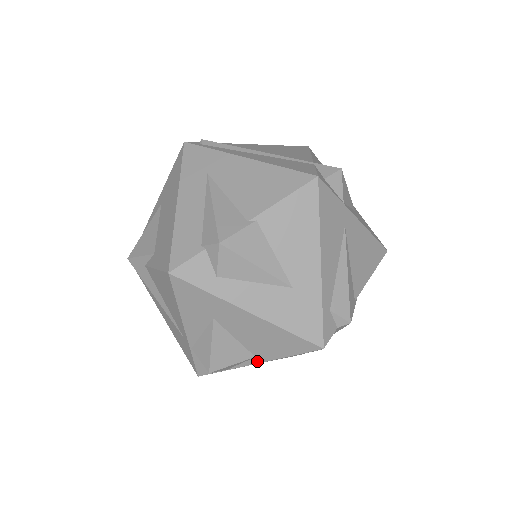
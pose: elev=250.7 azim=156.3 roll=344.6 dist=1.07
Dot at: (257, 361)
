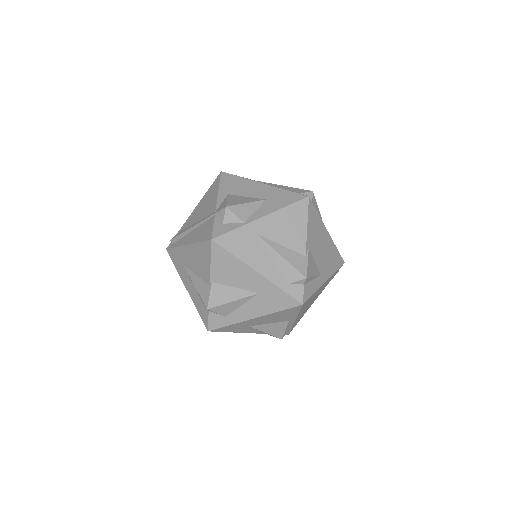
Dot at: (293, 321)
